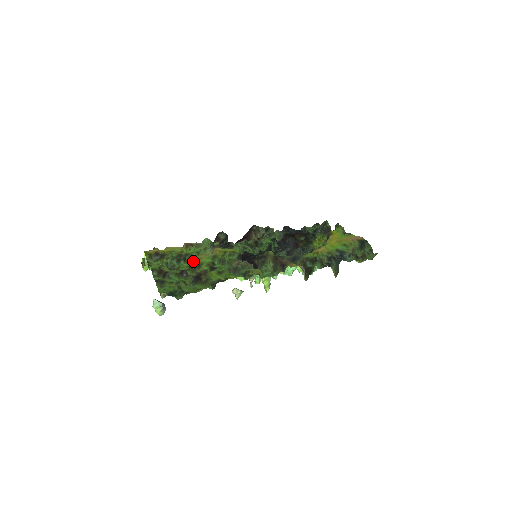
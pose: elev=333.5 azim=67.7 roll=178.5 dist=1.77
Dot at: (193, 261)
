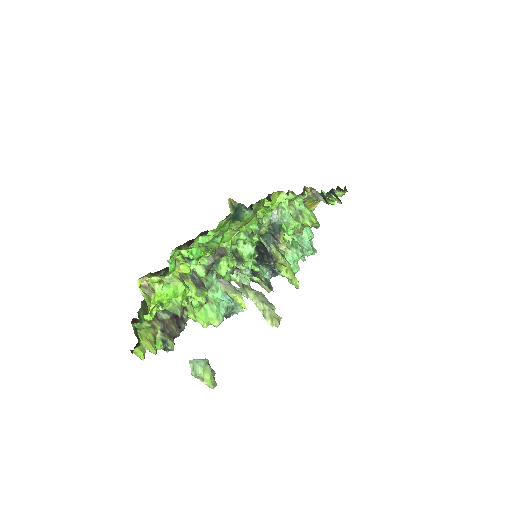
Dot at: occluded
